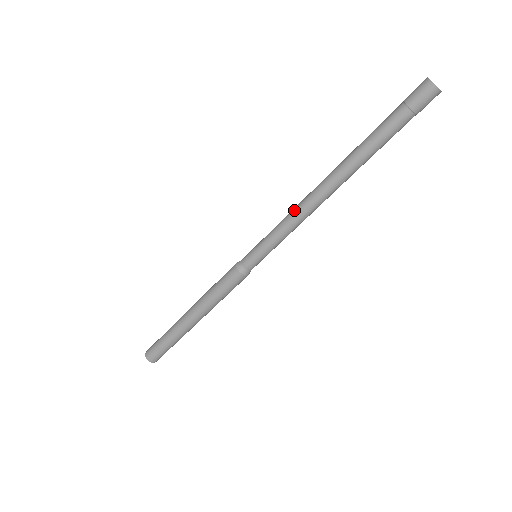
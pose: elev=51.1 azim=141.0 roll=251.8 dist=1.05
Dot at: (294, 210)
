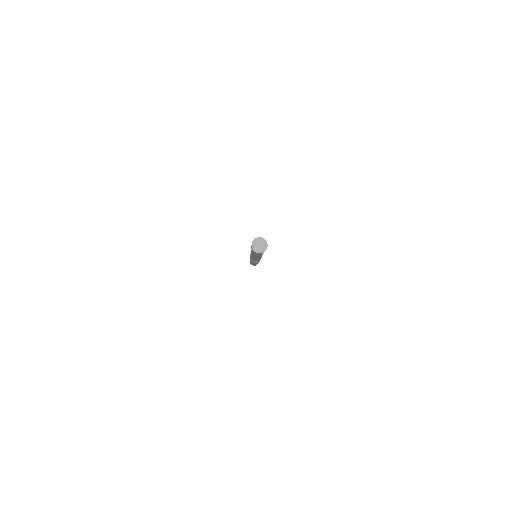
Dot at: occluded
